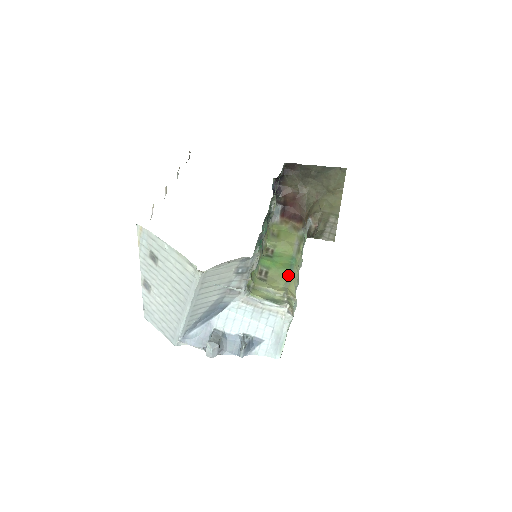
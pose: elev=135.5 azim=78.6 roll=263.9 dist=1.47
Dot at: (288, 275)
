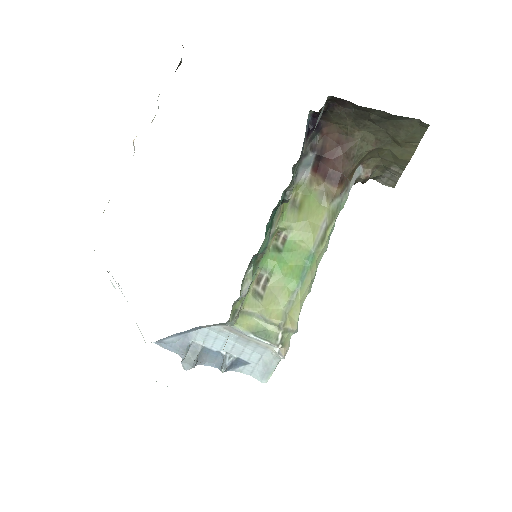
Dot at: (295, 289)
